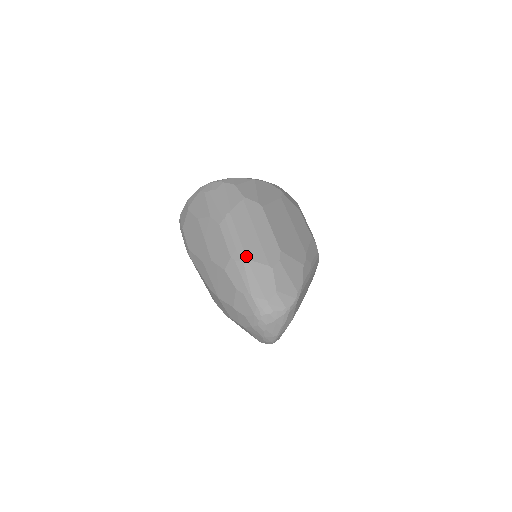
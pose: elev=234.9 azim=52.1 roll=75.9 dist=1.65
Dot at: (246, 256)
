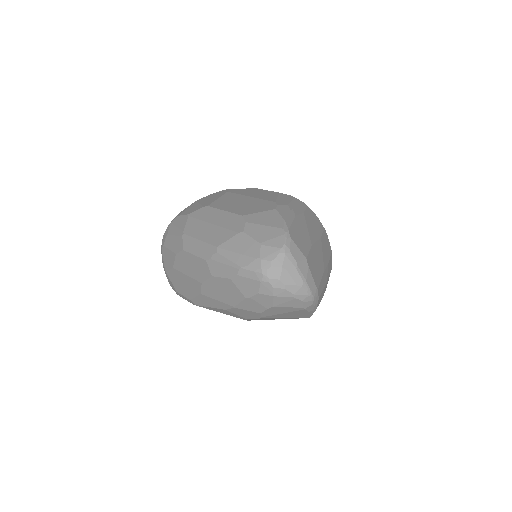
Dot at: (215, 246)
